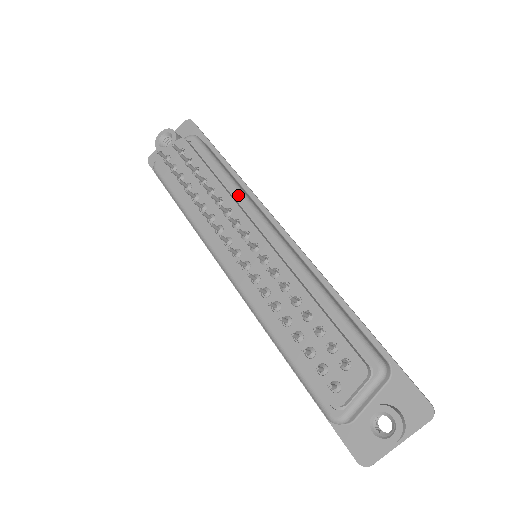
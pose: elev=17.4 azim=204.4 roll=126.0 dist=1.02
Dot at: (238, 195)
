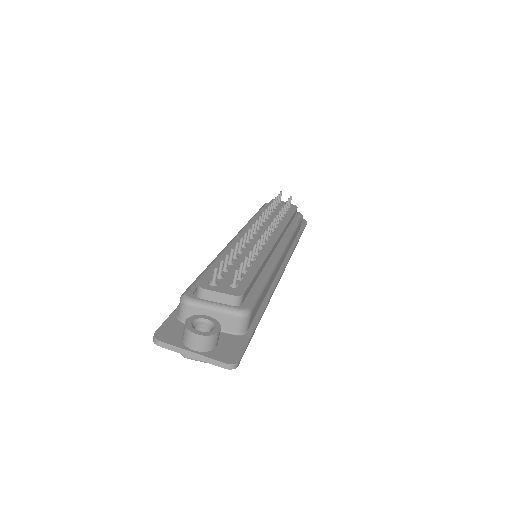
Dot at: (288, 234)
